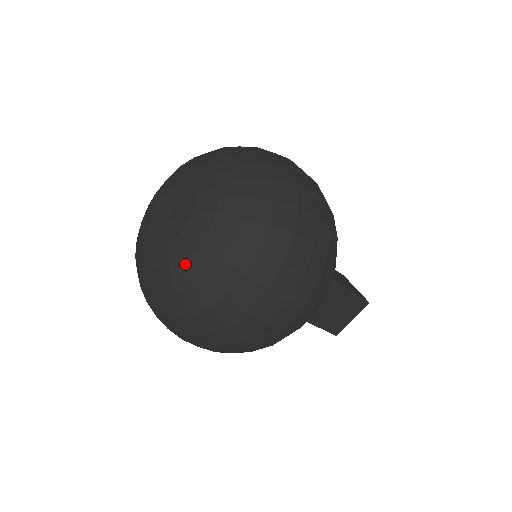
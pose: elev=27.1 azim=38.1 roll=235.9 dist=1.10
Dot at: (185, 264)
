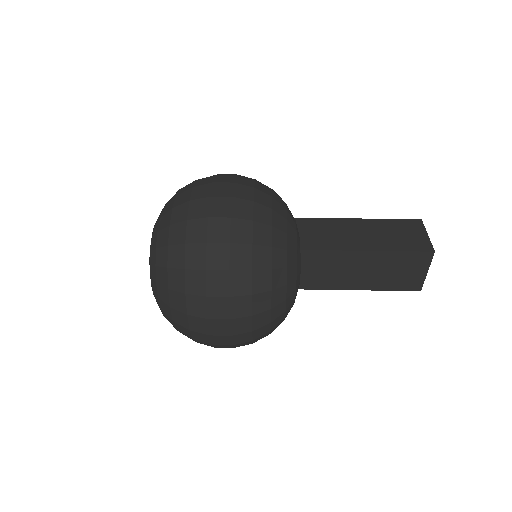
Dot at: (156, 301)
